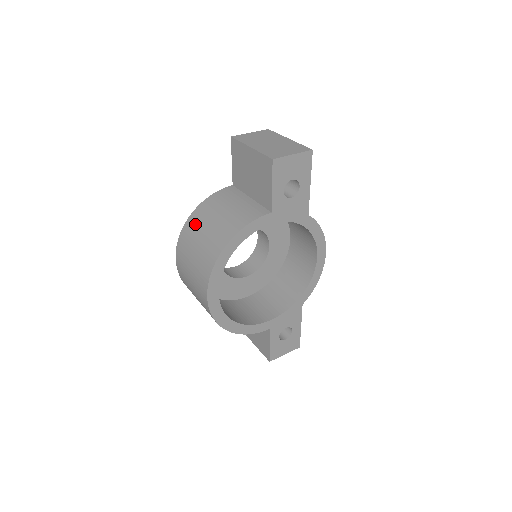
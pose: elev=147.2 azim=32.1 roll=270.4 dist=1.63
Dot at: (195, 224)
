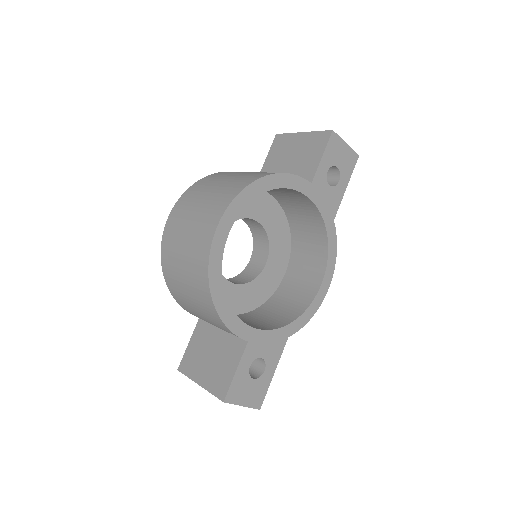
Dot at: (218, 176)
